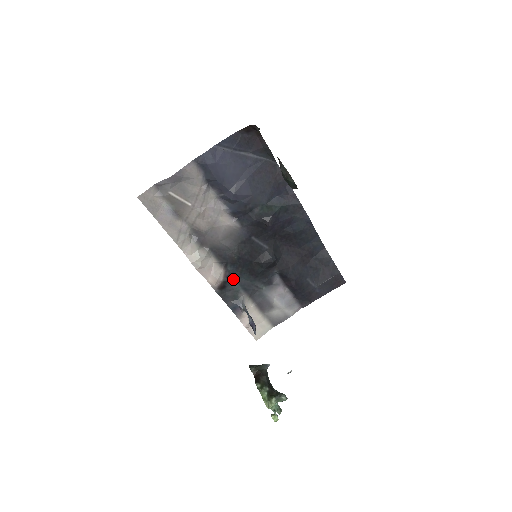
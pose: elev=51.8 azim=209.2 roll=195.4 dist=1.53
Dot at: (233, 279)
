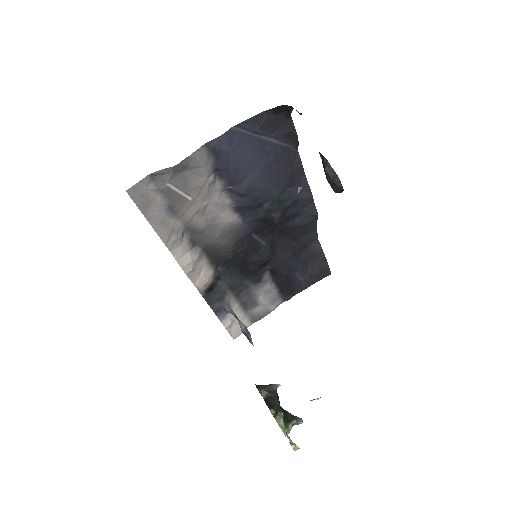
Dot at: (221, 279)
